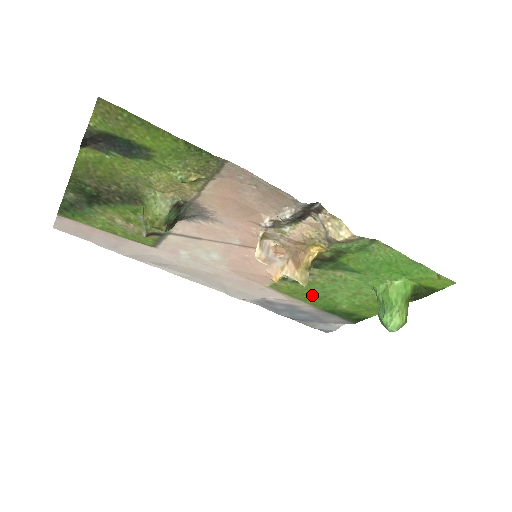
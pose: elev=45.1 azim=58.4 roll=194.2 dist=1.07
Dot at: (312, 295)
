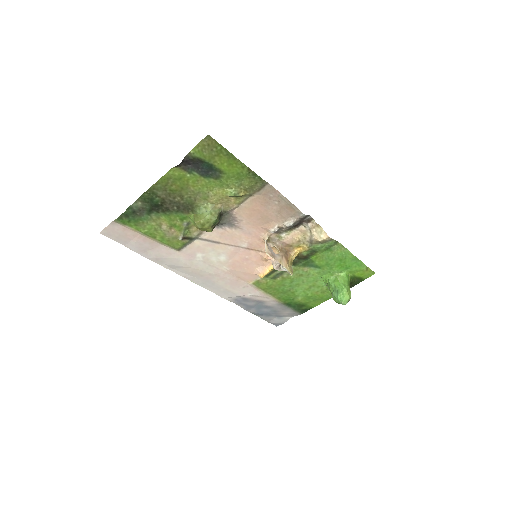
Dot at: (281, 290)
